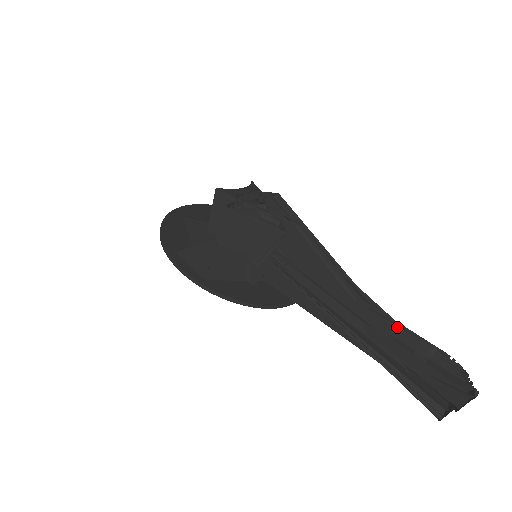
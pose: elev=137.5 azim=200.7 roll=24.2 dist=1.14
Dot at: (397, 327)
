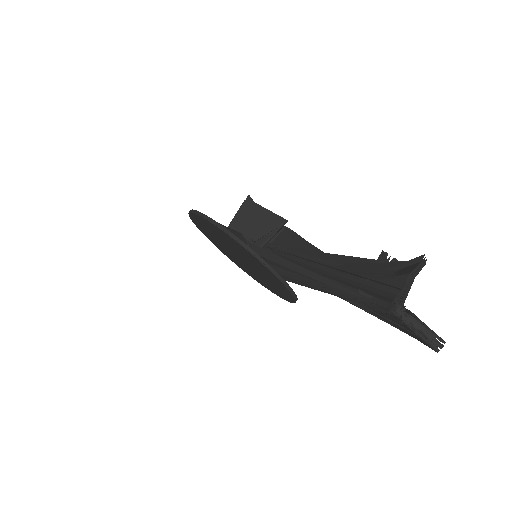
Dot at: (364, 258)
